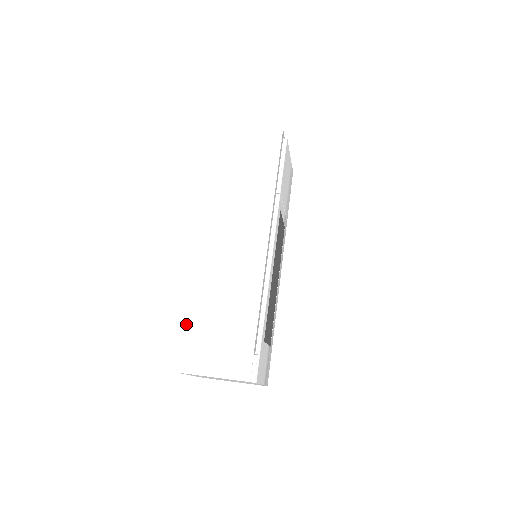
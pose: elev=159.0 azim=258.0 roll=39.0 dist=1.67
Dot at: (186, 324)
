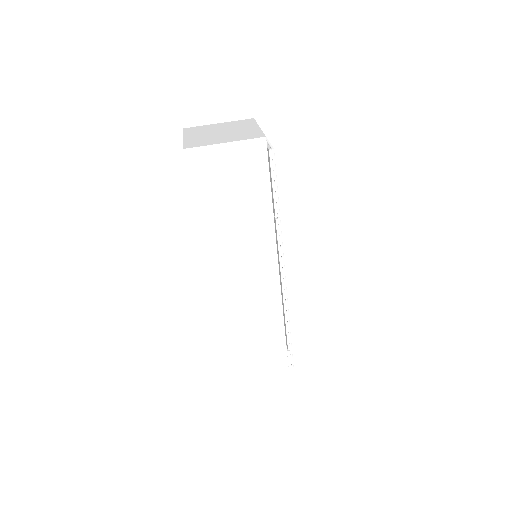
Dot at: (223, 348)
